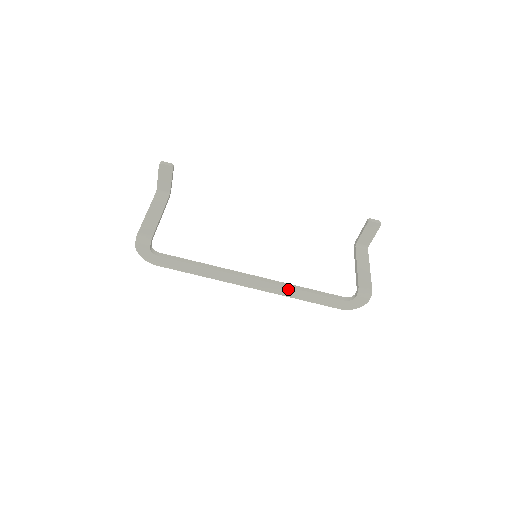
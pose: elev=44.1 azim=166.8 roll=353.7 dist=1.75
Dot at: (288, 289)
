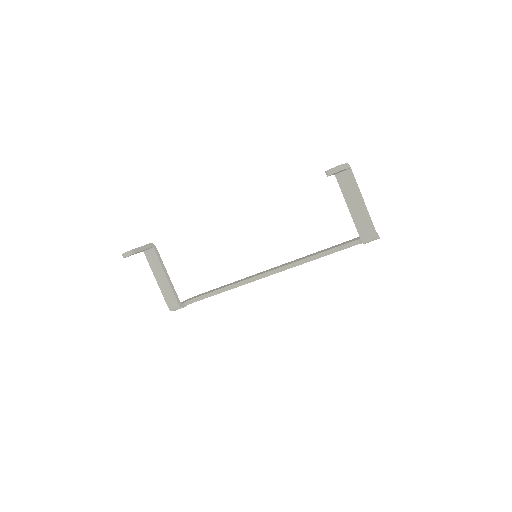
Dot at: occluded
